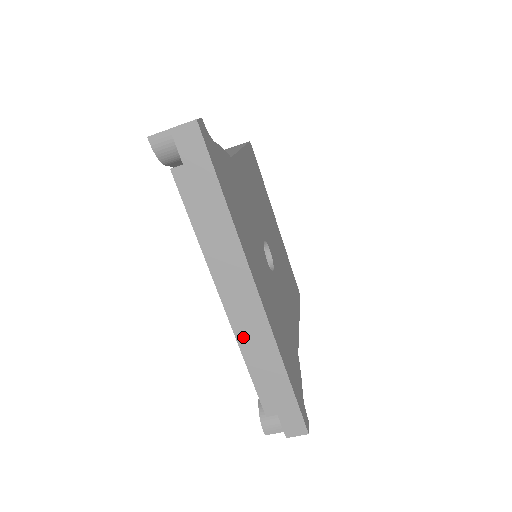
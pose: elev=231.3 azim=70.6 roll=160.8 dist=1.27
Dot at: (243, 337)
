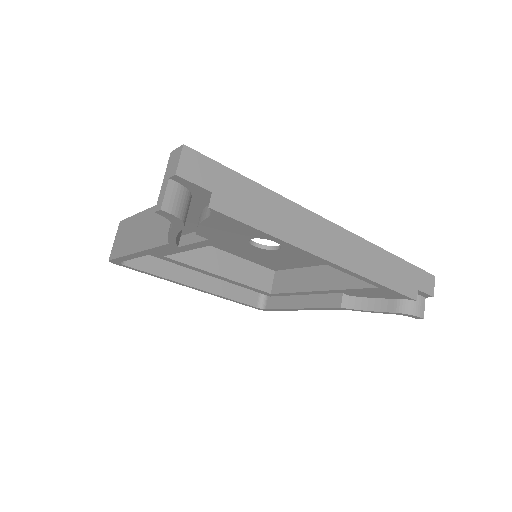
Dot at: (360, 268)
